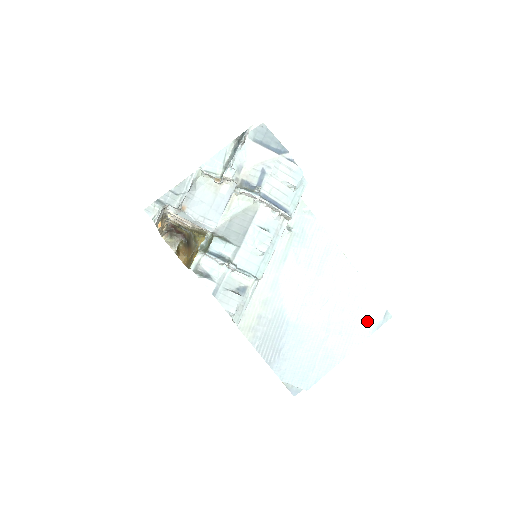
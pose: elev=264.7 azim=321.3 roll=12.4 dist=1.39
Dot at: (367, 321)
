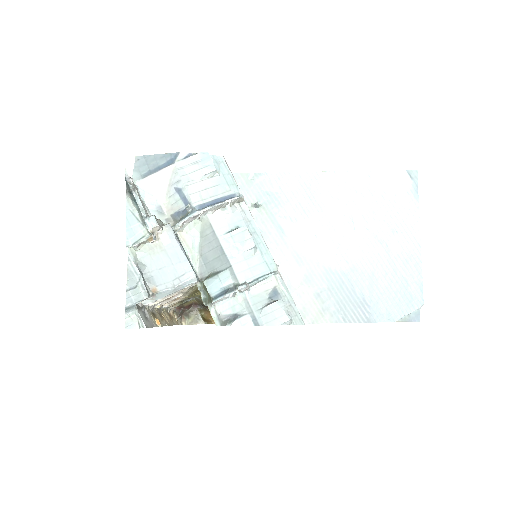
Dot at: (402, 197)
